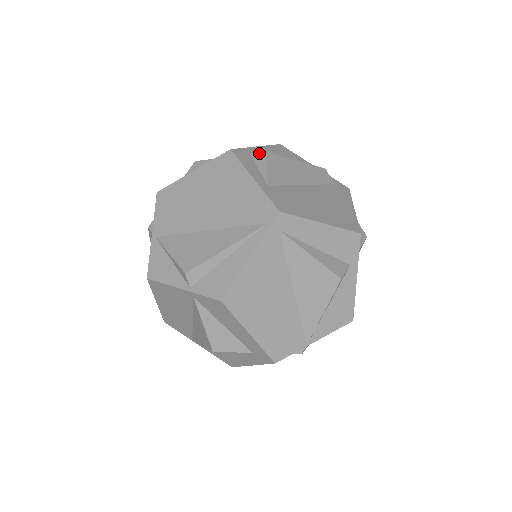
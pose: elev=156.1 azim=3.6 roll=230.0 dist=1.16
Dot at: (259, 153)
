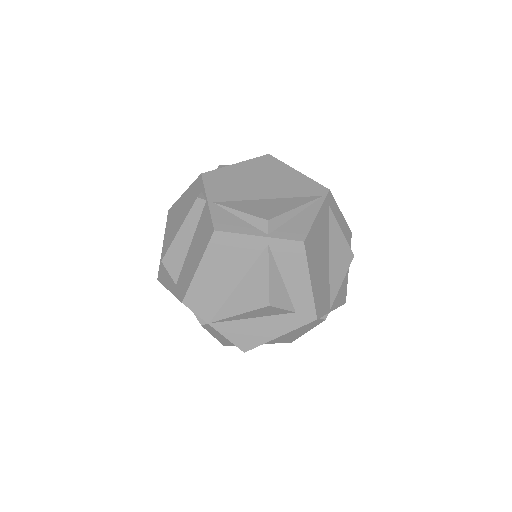
Dot at: occluded
